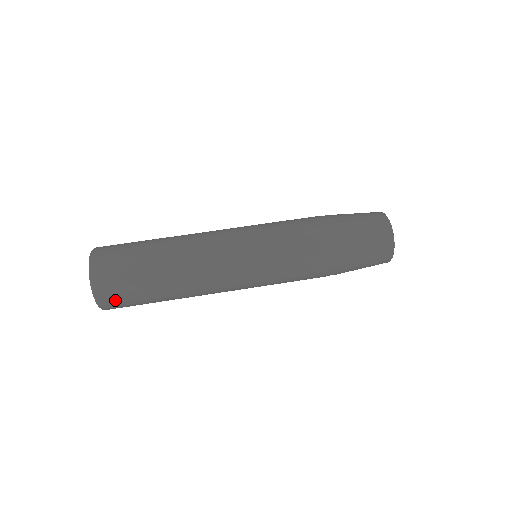
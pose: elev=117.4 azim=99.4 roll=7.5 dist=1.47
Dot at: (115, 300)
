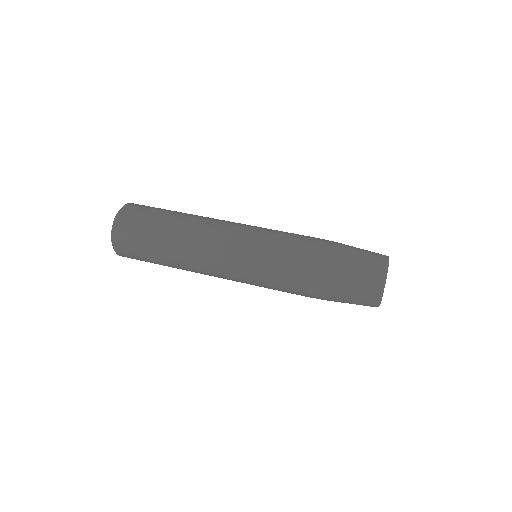
Dot at: (126, 229)
